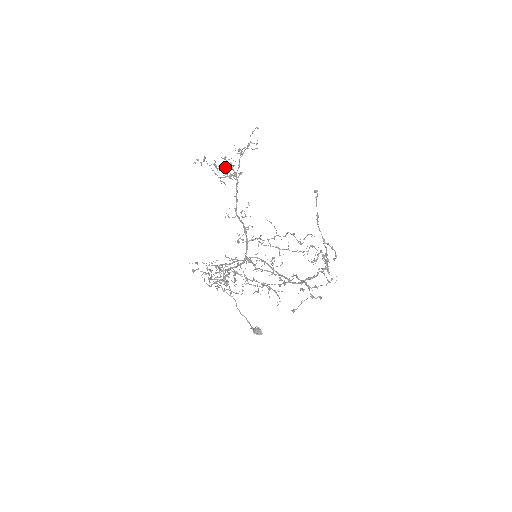
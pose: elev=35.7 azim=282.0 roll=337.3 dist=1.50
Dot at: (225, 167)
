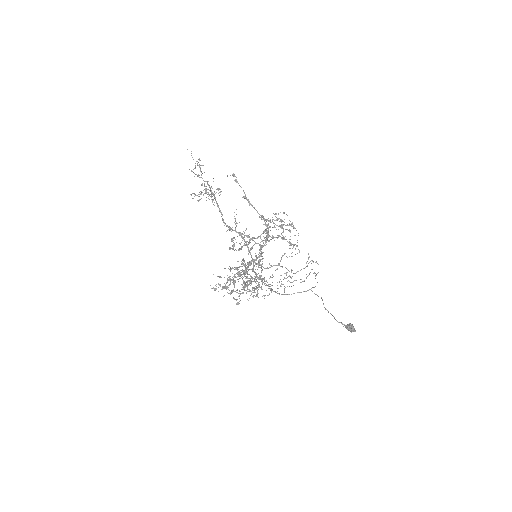
Dot at: (199, 192)
